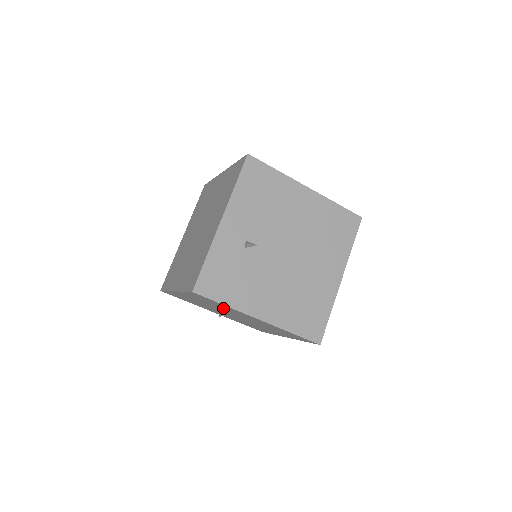
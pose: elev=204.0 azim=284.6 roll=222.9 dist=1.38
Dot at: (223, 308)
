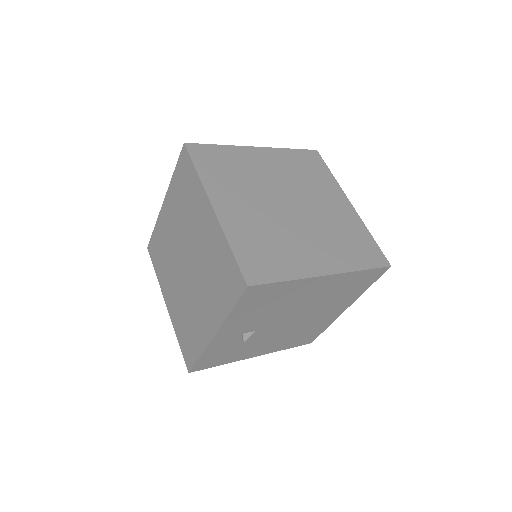
Dot at: occluded
